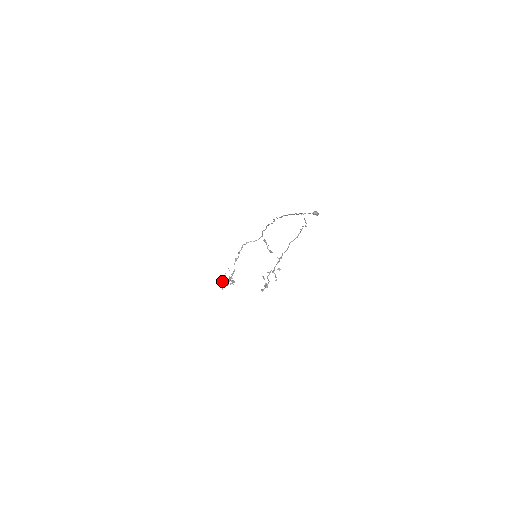
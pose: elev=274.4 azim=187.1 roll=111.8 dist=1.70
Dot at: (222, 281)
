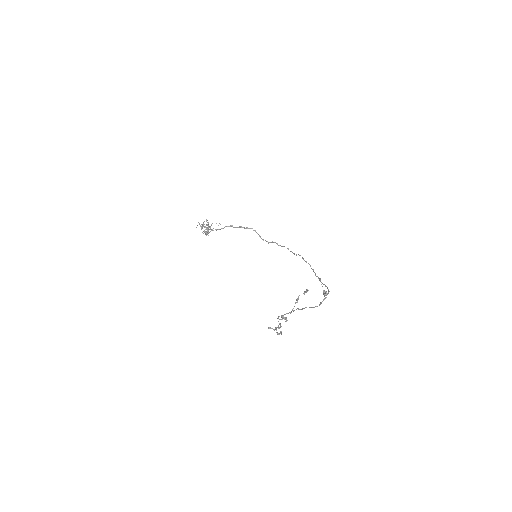
Dot at: (204, 224)
